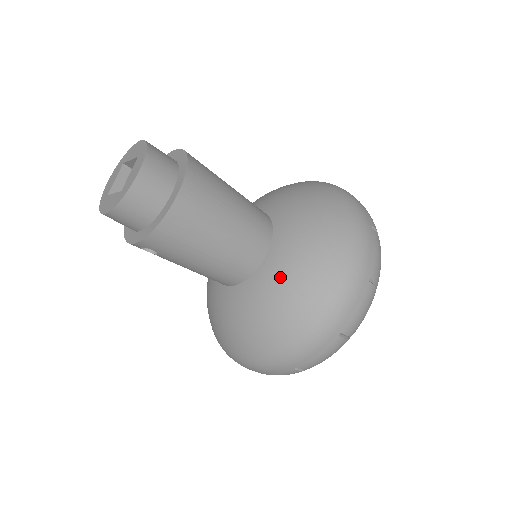
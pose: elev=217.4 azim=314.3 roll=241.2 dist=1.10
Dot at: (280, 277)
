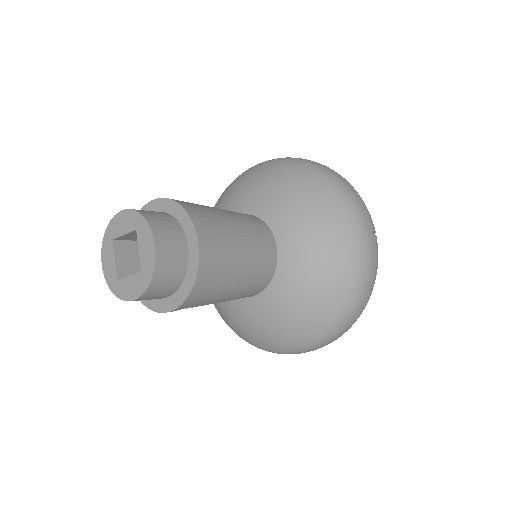
Dot at: (302, 269)
